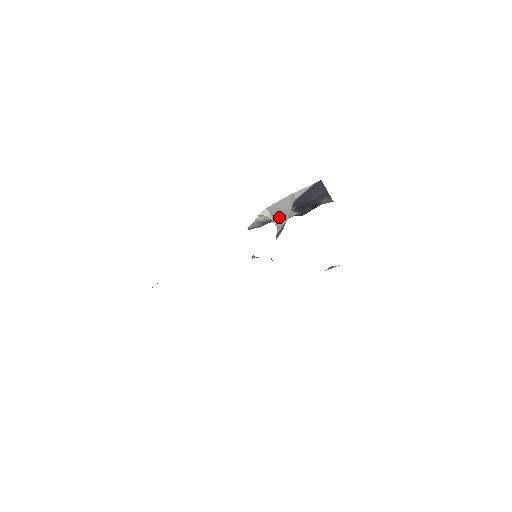
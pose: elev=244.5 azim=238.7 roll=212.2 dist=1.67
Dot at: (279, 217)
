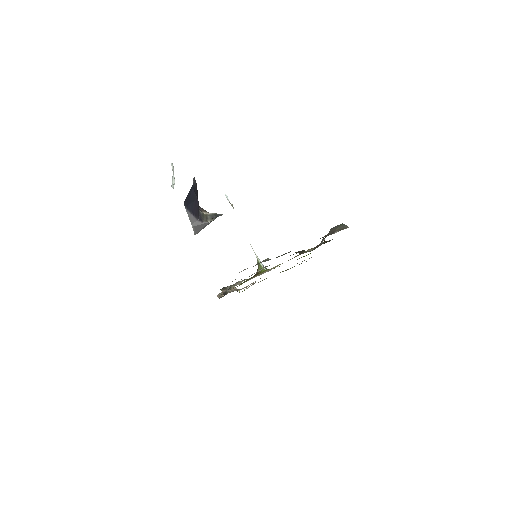
Dot at: occluded
